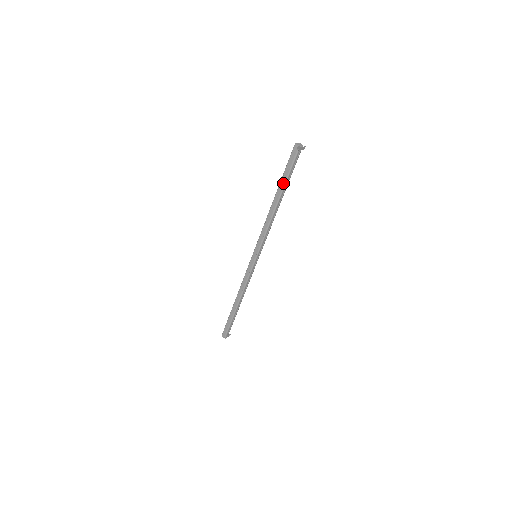
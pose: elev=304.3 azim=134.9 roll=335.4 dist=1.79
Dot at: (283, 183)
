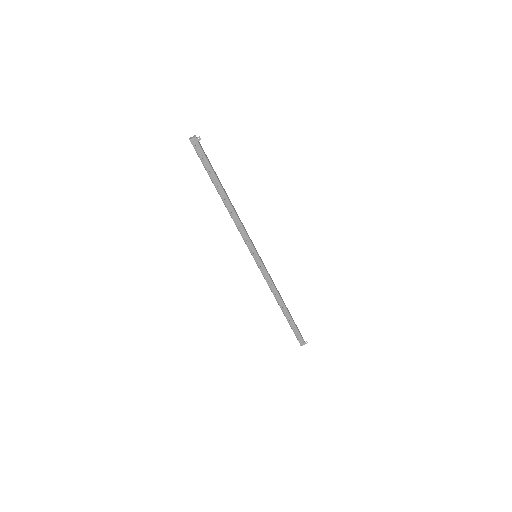
Dot at: (211, 179)
